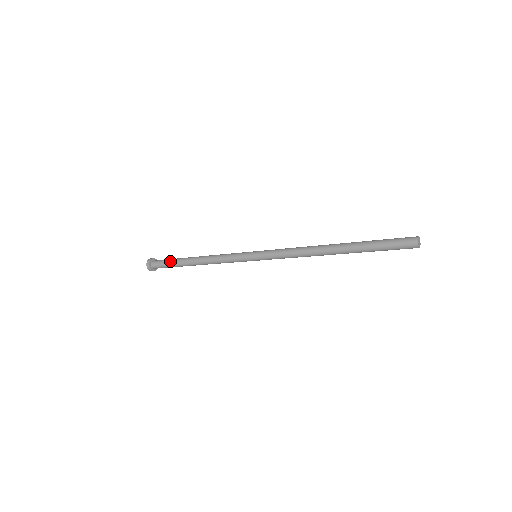
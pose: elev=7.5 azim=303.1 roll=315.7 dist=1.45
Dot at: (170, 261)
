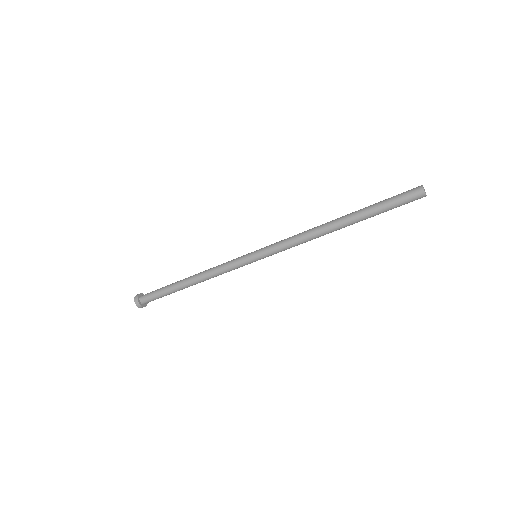
Dot at: (161, 288)
